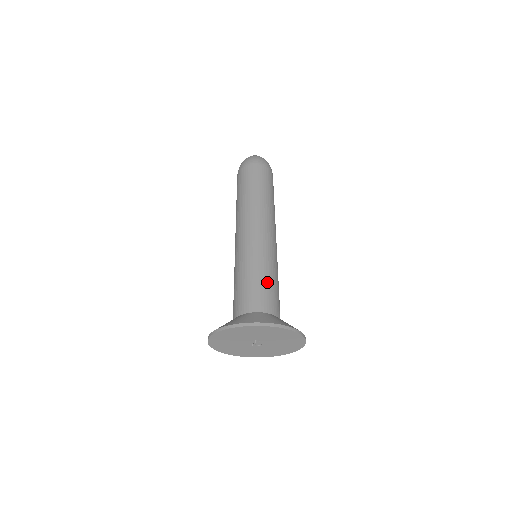
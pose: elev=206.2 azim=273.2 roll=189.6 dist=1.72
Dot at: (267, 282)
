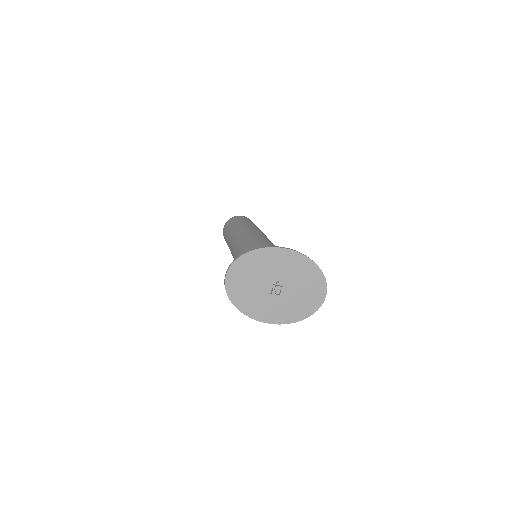
Dot at: occluded
